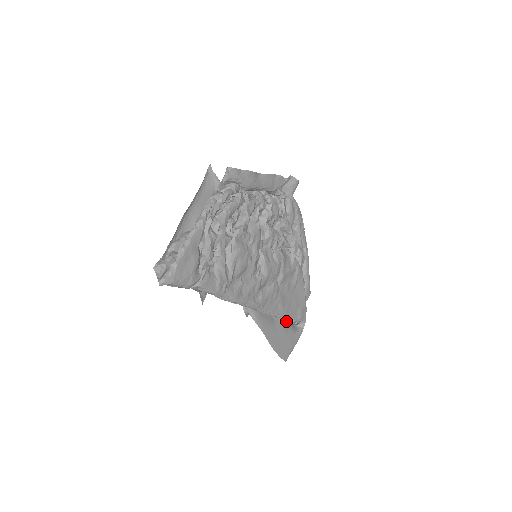
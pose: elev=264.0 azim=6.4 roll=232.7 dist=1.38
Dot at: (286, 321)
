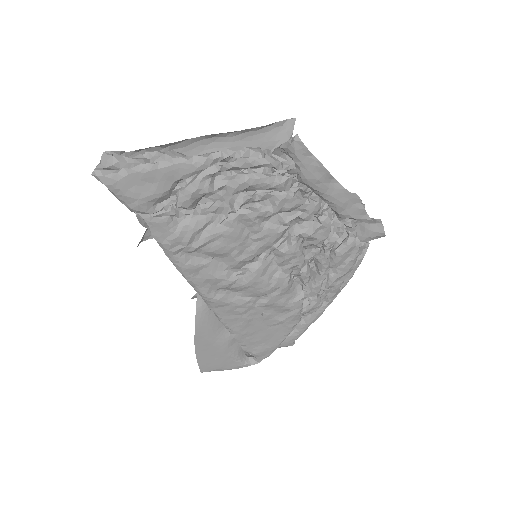
Dot at: occluded
